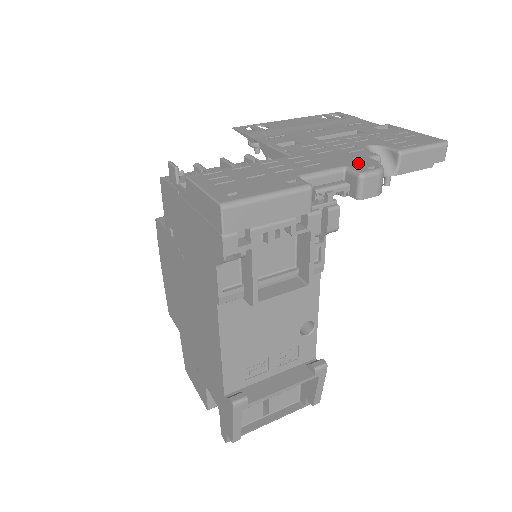
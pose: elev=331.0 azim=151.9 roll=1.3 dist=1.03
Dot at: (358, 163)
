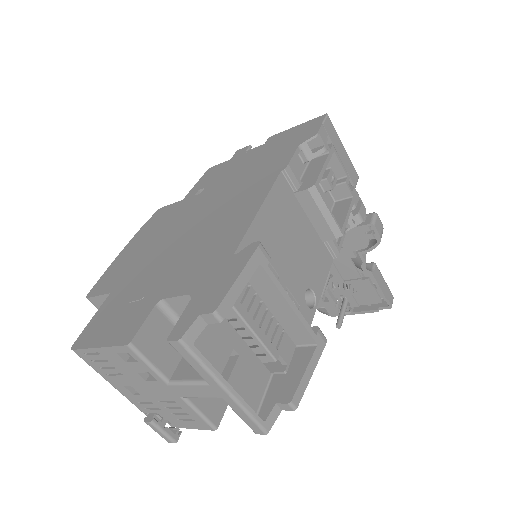
Dot at: occluded
